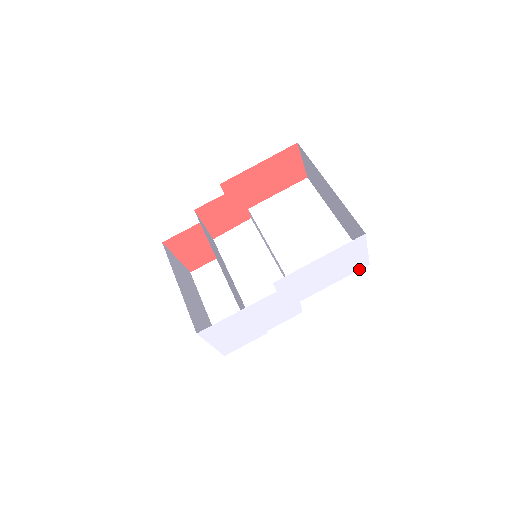
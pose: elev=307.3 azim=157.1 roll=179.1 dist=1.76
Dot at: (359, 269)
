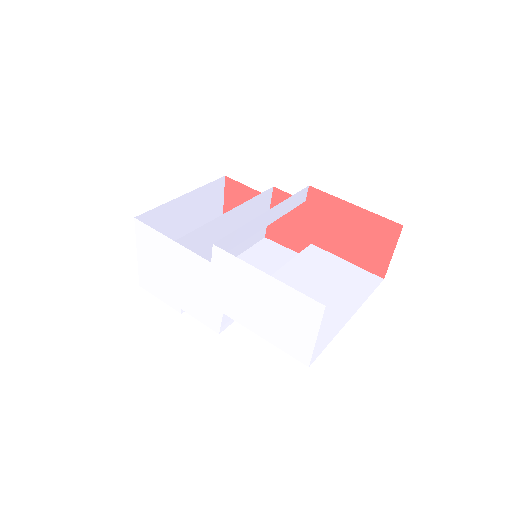
Dot at: (296, 357)
